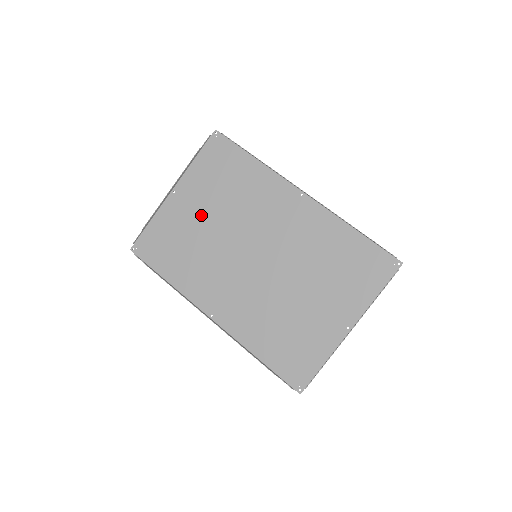
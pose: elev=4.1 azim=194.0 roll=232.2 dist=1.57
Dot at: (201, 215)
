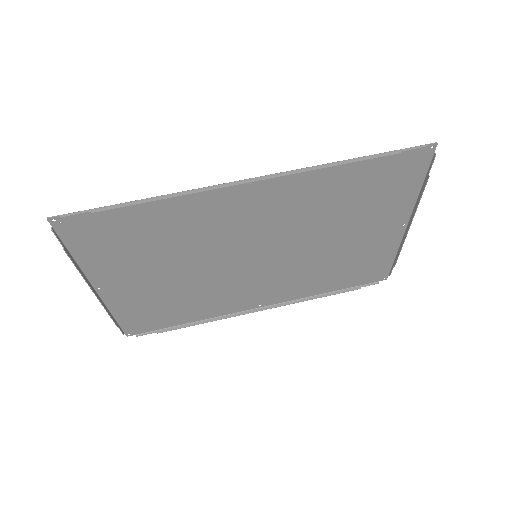
Dot at: (156, 278)
